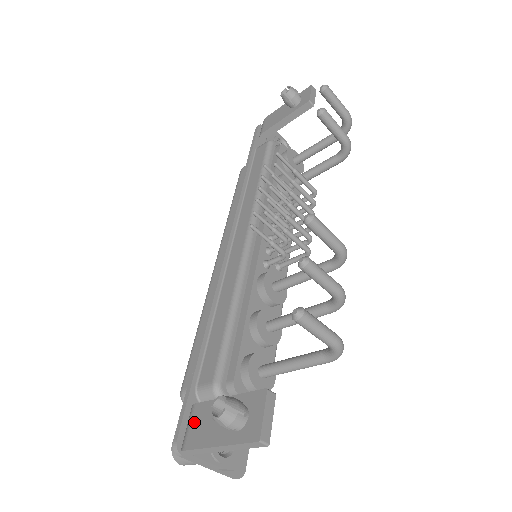
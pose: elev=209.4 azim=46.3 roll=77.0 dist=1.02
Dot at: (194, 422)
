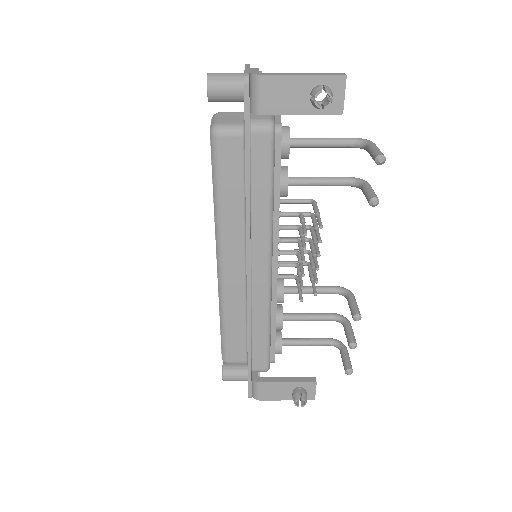
Dot at: (264, 390)
